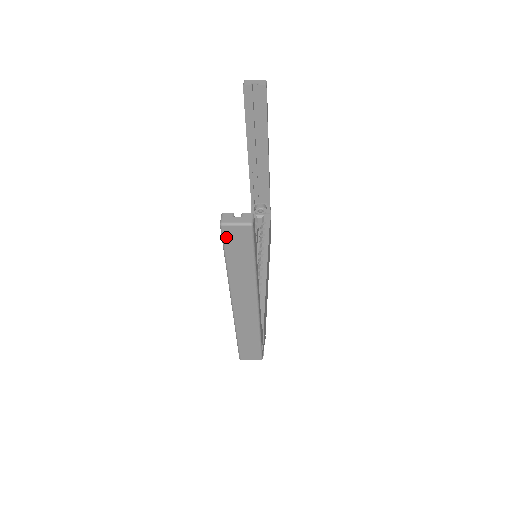
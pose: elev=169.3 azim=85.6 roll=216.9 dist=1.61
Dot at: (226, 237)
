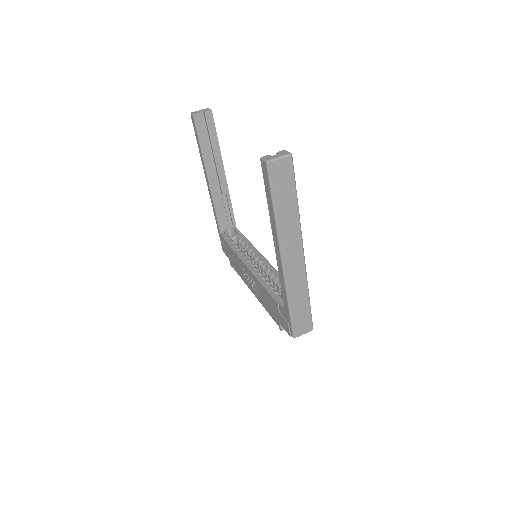
Dot at: (272, 175)
